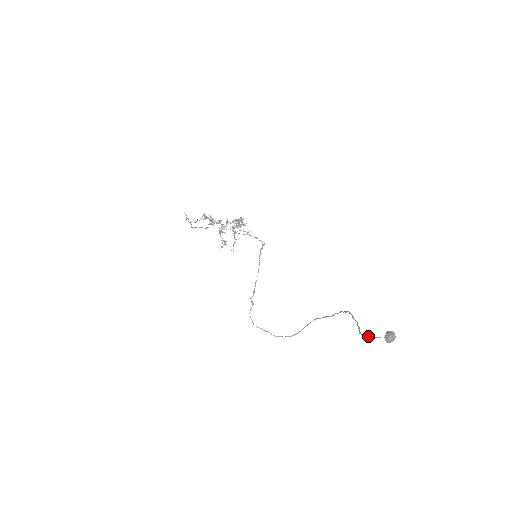
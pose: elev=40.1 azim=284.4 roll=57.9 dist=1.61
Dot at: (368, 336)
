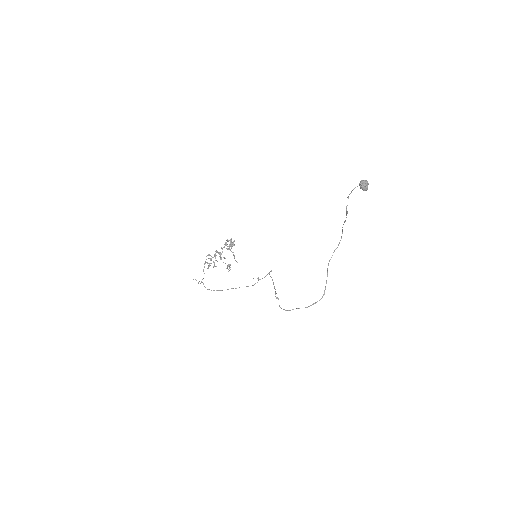
Dot at: (348, 197)
